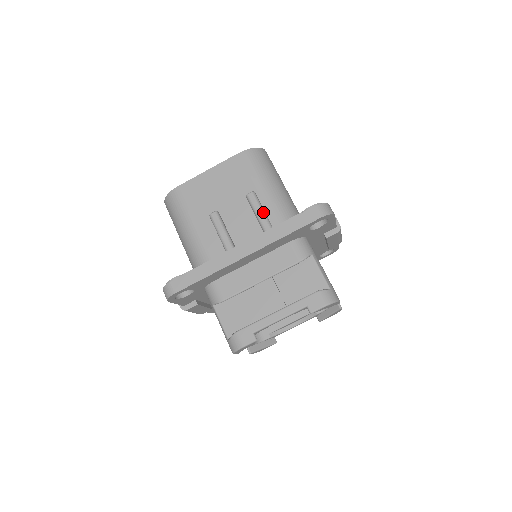
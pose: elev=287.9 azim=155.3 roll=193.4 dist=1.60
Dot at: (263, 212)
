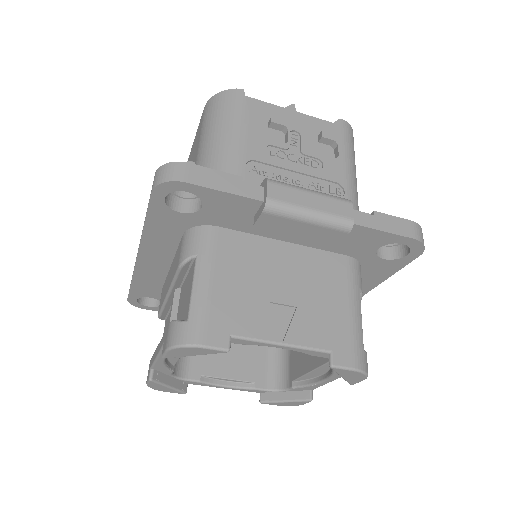
Dot at: occluded
